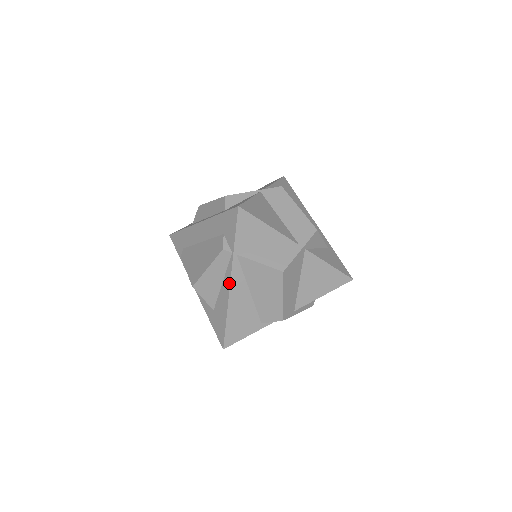
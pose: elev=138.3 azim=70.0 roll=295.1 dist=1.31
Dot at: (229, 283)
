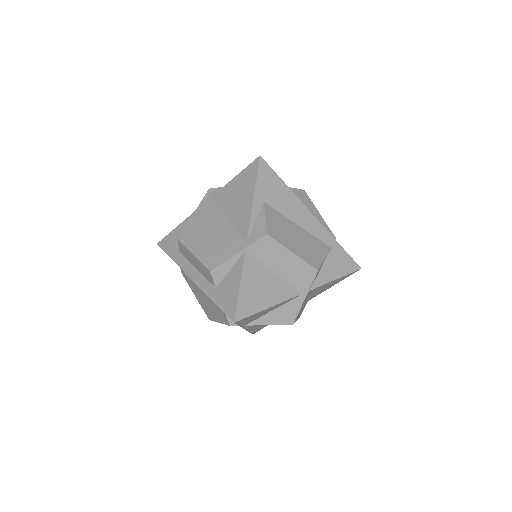
Dot at: occluded
